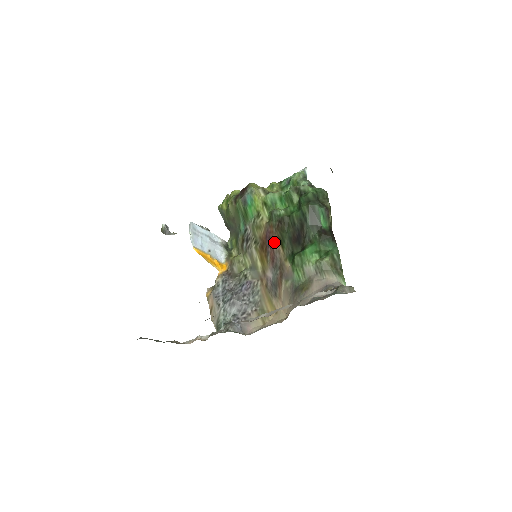
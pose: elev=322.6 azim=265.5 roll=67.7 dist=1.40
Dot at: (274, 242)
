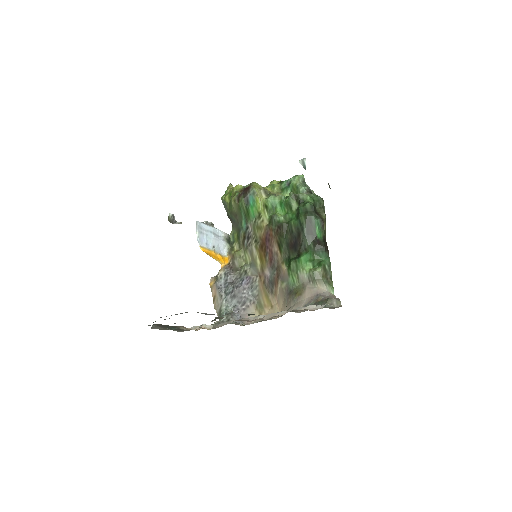
Dot at: (273, 245)
